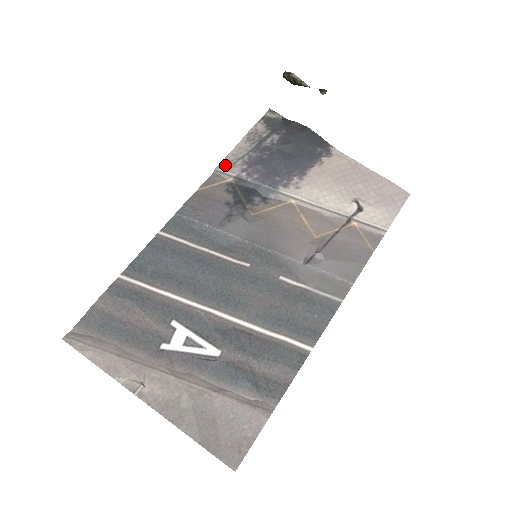
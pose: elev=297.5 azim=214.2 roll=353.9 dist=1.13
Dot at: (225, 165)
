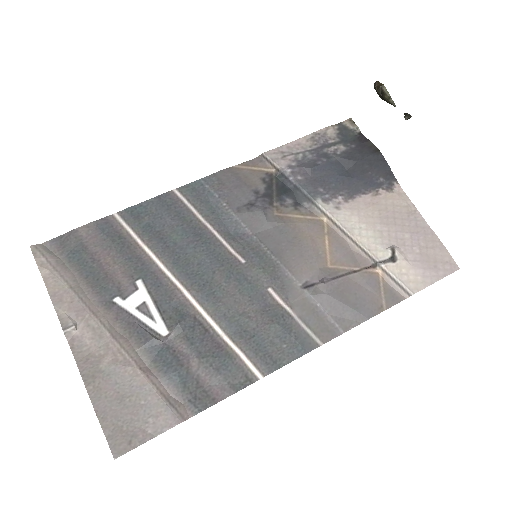
Dot at: (274, 154)
